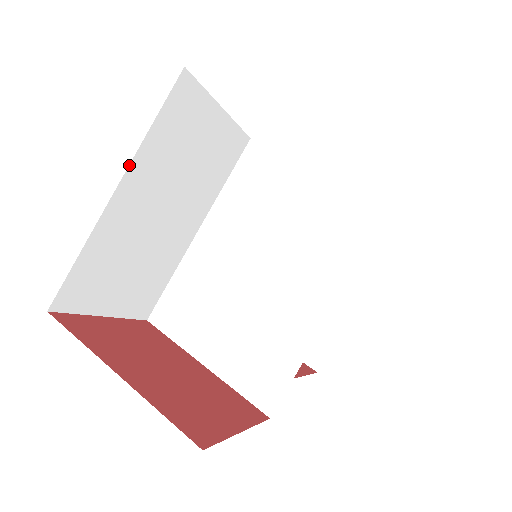
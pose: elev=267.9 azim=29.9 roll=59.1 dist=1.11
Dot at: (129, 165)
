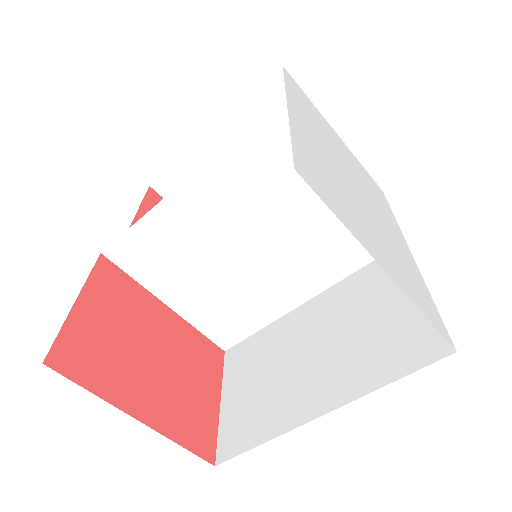
Dot at: occluded
